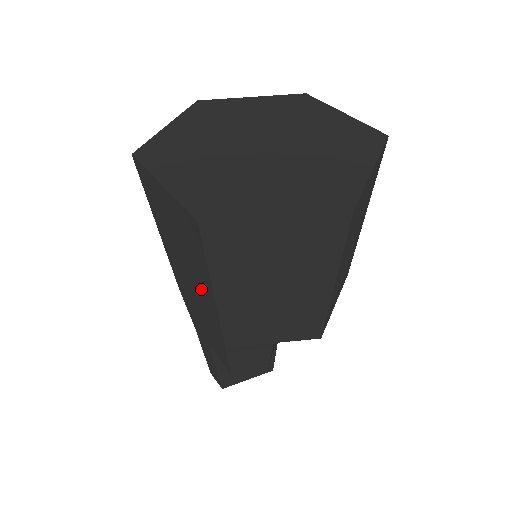
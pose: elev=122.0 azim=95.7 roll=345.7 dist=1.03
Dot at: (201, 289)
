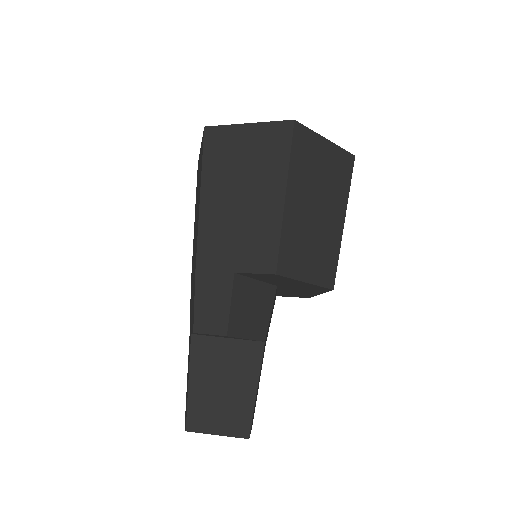
Dot at: (197, 218)
